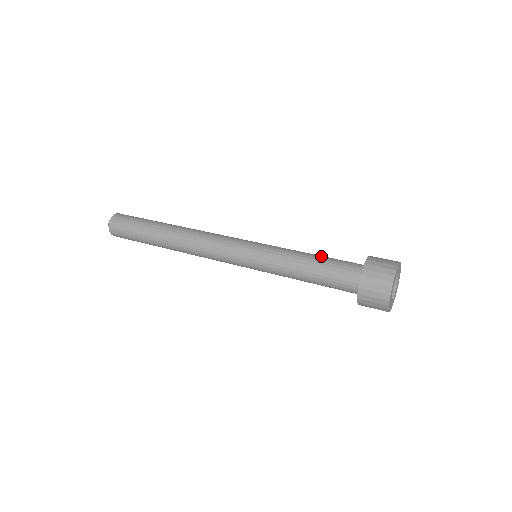
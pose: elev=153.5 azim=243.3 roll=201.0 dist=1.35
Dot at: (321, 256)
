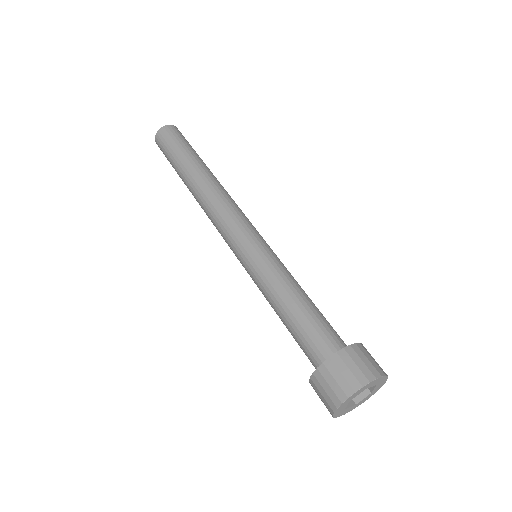
Dot at: (309, 305)
